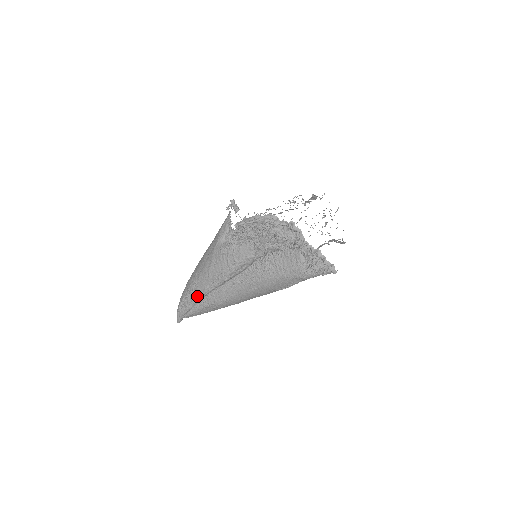
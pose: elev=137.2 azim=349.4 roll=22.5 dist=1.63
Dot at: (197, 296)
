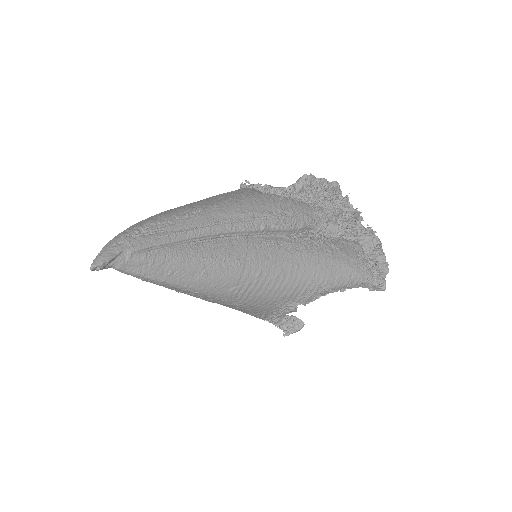
Dot at: (198, 227)
